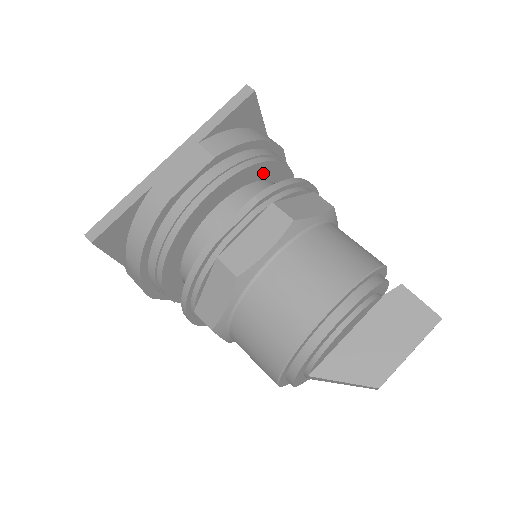
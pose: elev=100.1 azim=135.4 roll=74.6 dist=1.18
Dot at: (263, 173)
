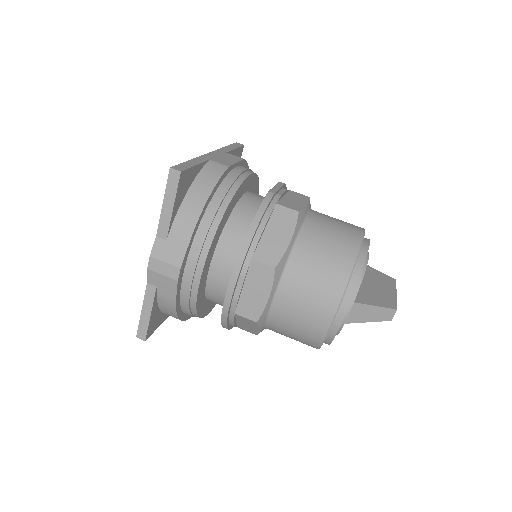
Dot at: occluded
